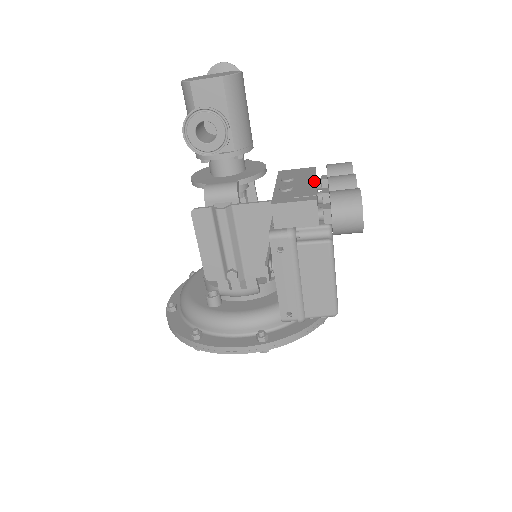
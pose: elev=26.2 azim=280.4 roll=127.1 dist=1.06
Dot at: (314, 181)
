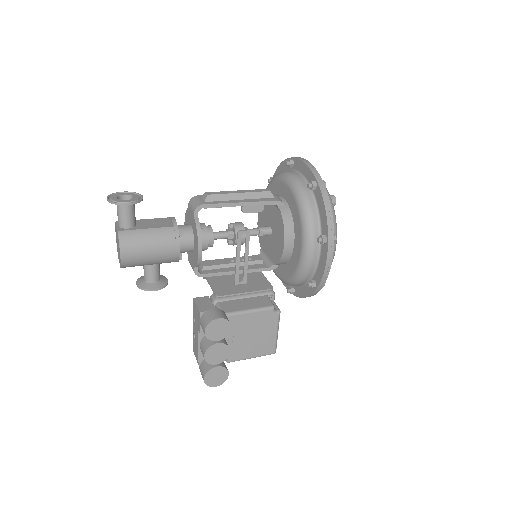
Dot at: (198, 342)
